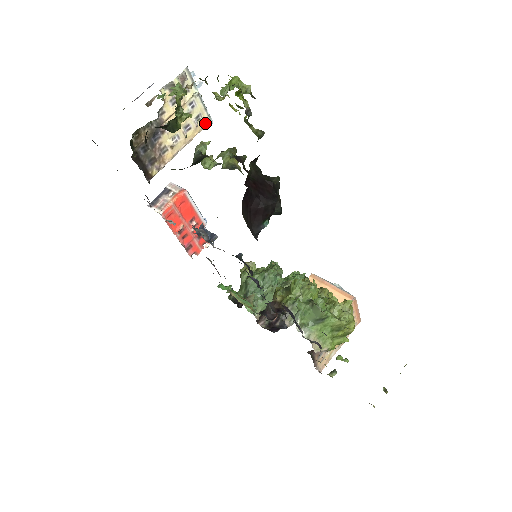
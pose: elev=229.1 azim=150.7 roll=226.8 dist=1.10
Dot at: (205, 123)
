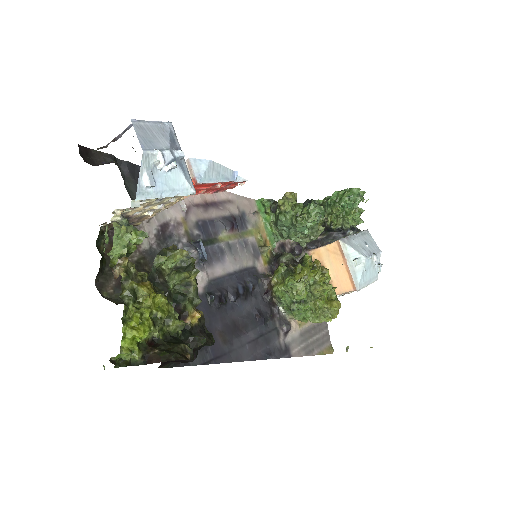
Dot at: occluded
